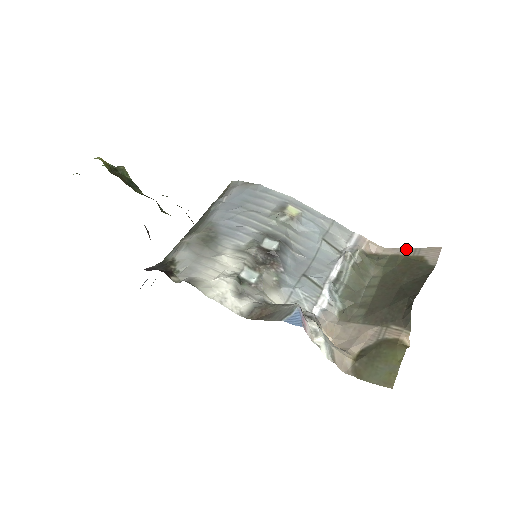
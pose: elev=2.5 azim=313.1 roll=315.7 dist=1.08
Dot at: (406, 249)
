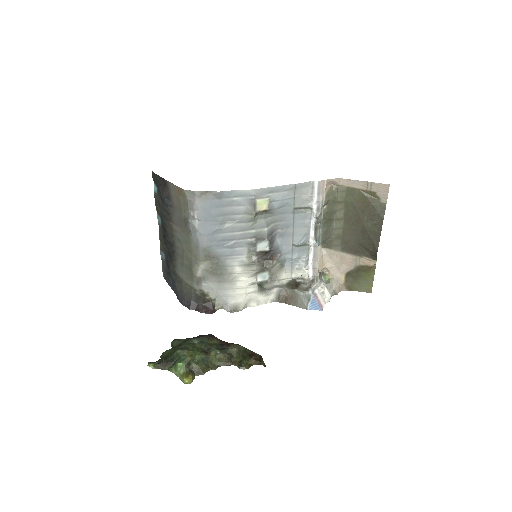
Dot at: (359, 182)
